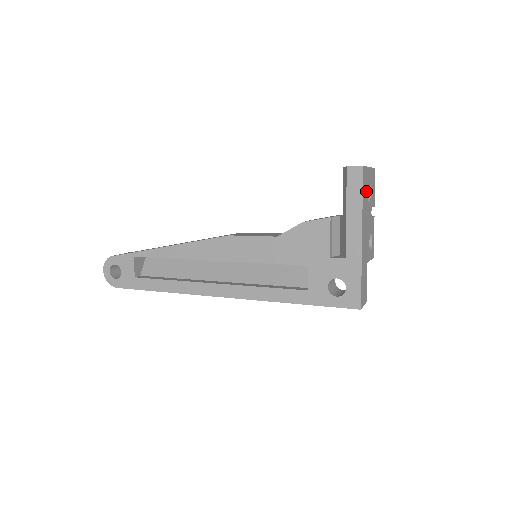
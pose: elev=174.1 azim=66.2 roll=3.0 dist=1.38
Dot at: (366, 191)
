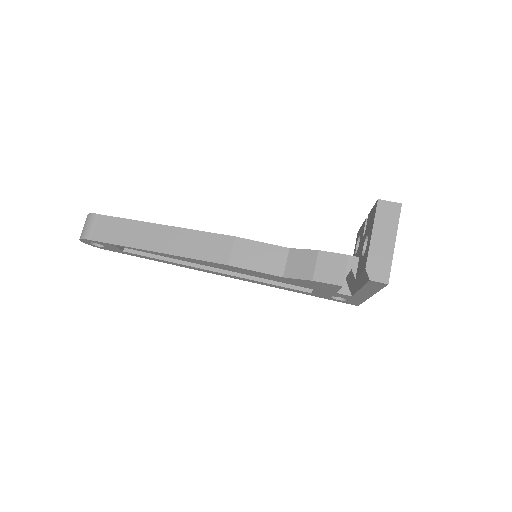
Dot at: occluded
